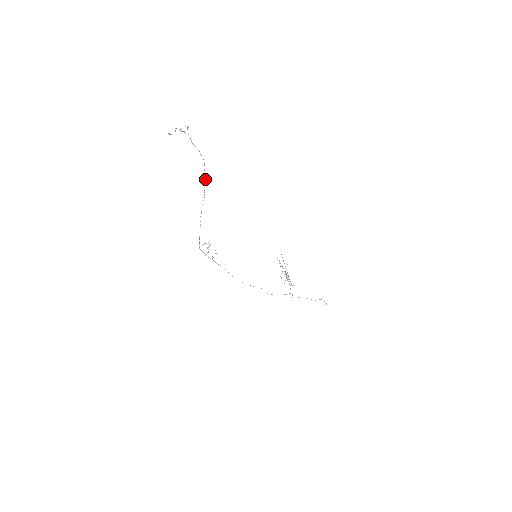
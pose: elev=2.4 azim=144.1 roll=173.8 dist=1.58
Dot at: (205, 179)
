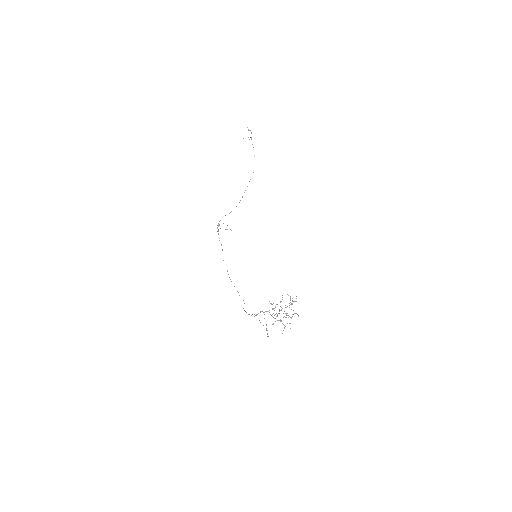
Dot at: occluded
